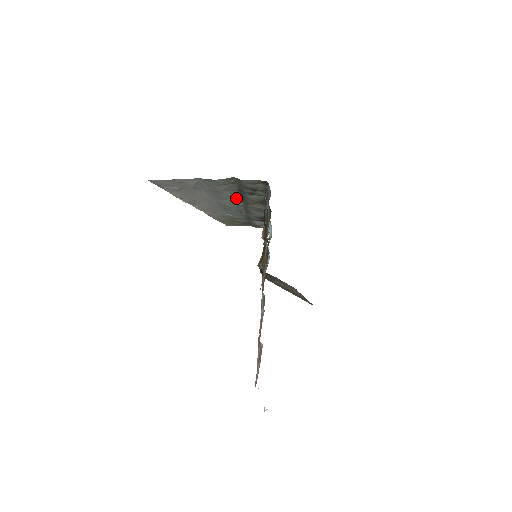
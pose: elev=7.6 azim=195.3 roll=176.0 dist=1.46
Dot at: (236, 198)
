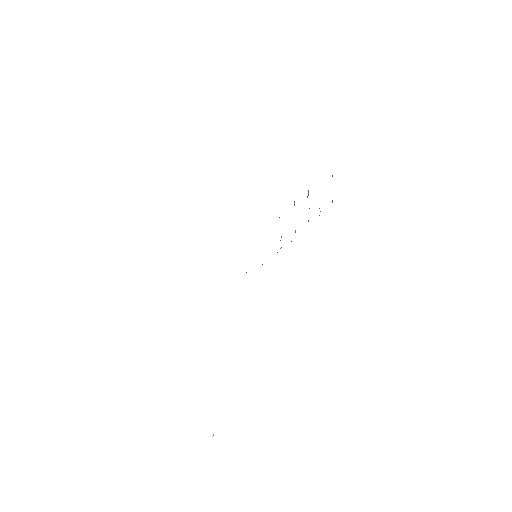
Dot at: occluded
